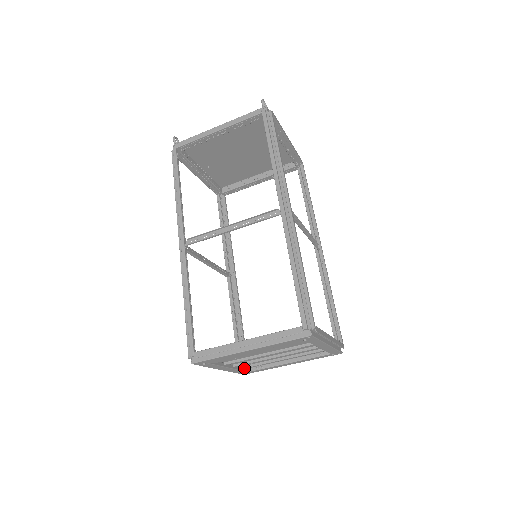
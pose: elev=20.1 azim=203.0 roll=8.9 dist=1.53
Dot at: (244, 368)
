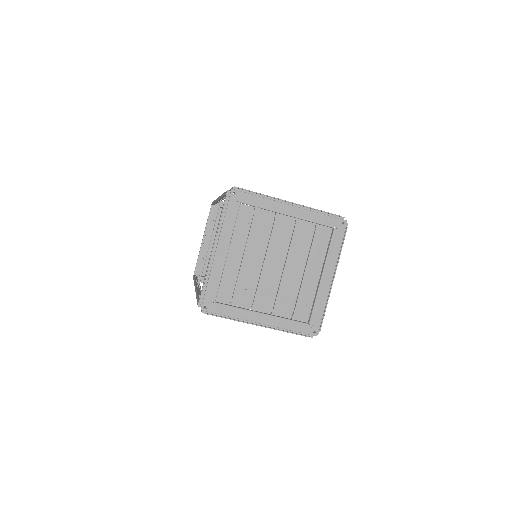
Dot at: (294, 317)
